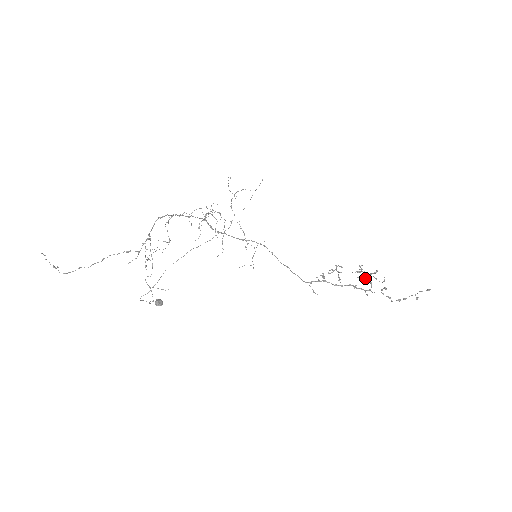
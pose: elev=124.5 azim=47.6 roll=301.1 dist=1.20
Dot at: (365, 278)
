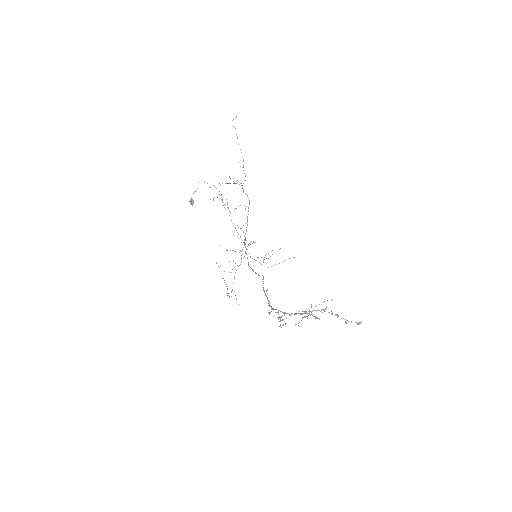
Dot at: (307, 316)
